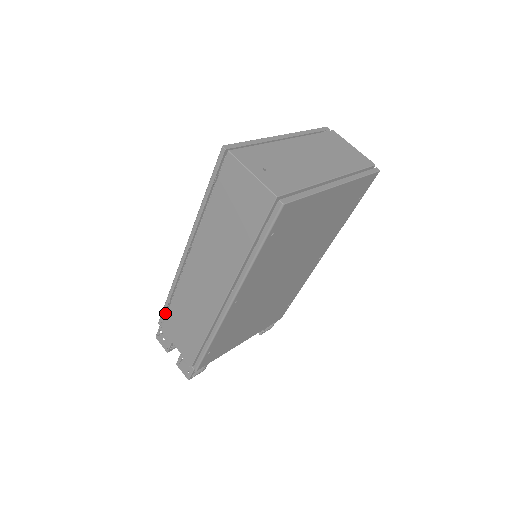
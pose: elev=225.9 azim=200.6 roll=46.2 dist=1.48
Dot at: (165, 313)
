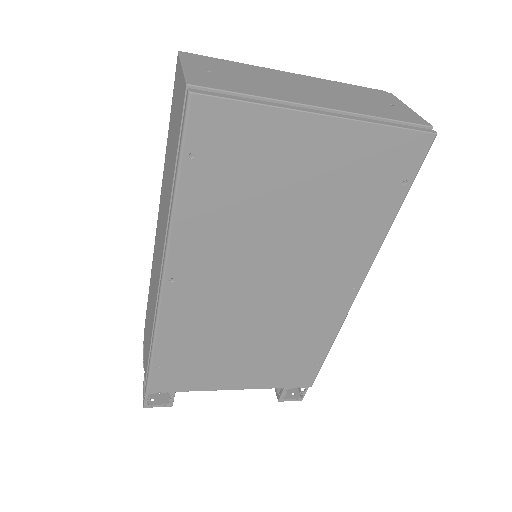
Dot at: occluded
